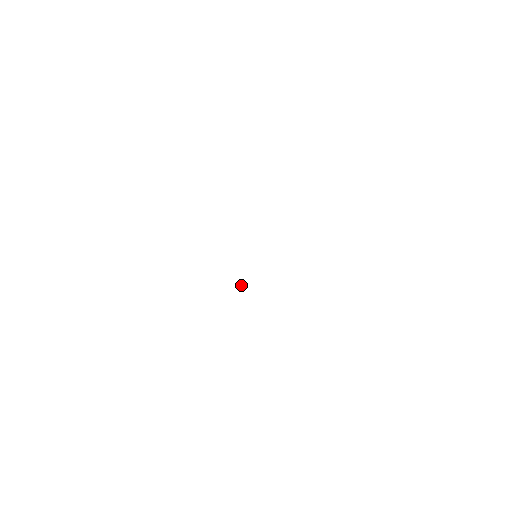
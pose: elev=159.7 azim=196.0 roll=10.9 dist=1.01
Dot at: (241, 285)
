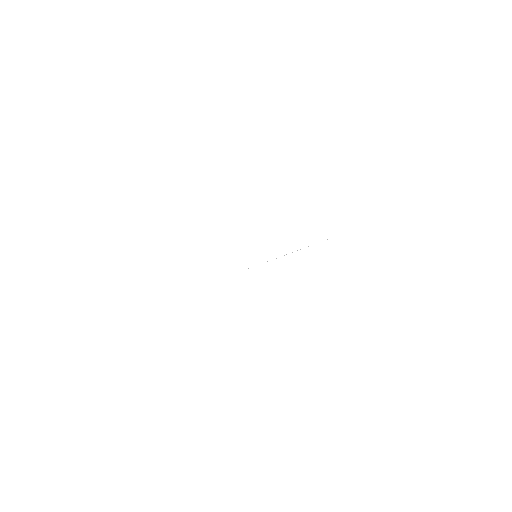
Dot at: occluded
